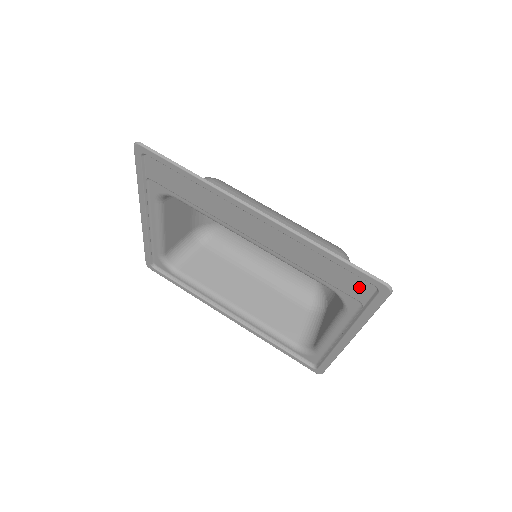
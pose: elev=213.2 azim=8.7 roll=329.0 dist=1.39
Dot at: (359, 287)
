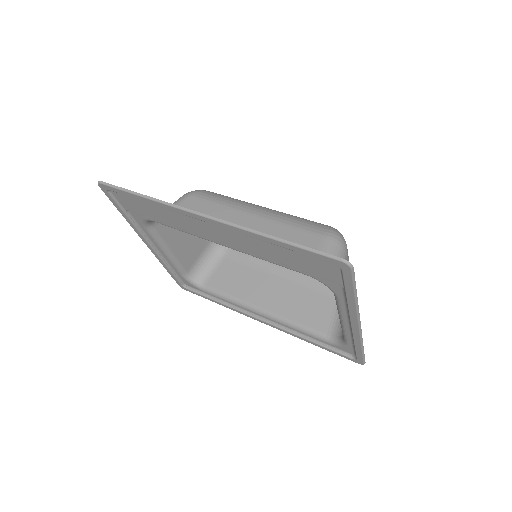
Dot at: (325, 268)
